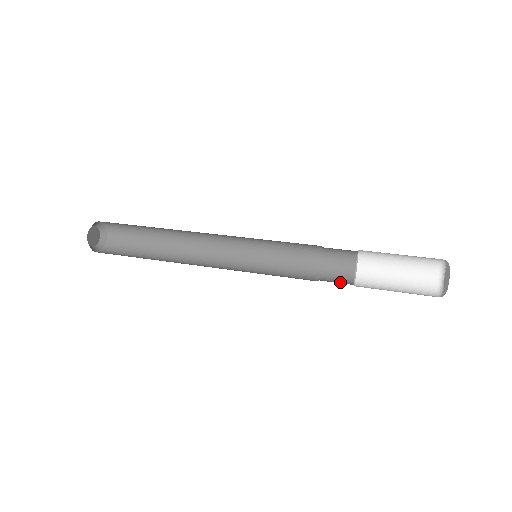
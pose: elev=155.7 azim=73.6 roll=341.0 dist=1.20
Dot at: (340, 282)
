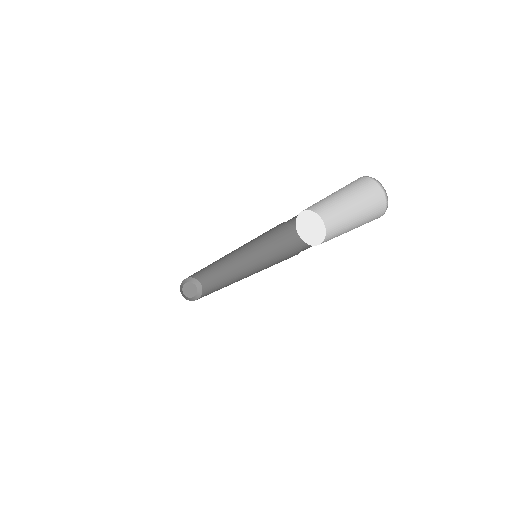
Dot at: occluded
